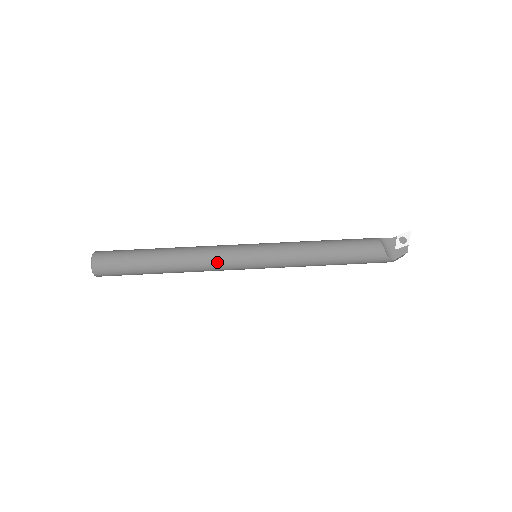
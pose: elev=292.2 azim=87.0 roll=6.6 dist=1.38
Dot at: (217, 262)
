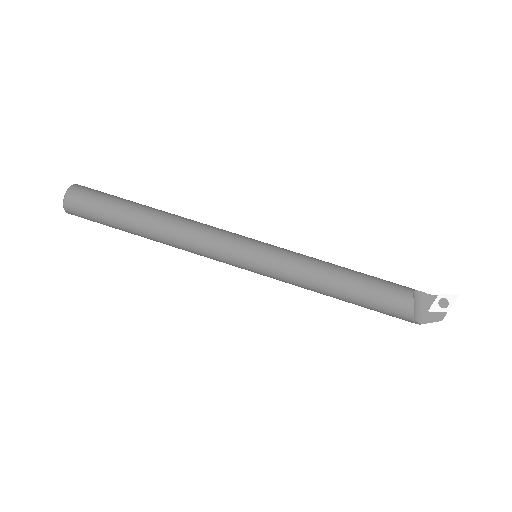
Dot at: (206, 249)
